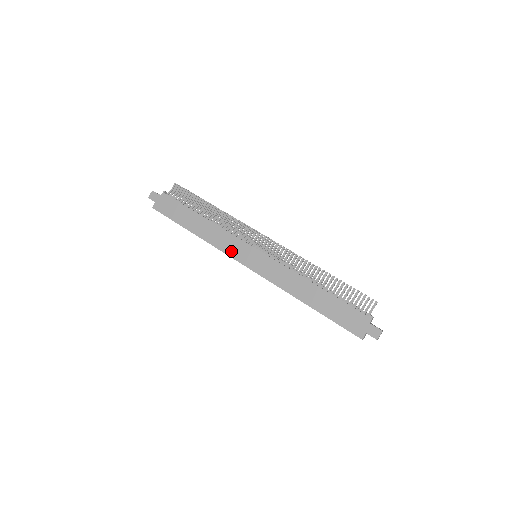
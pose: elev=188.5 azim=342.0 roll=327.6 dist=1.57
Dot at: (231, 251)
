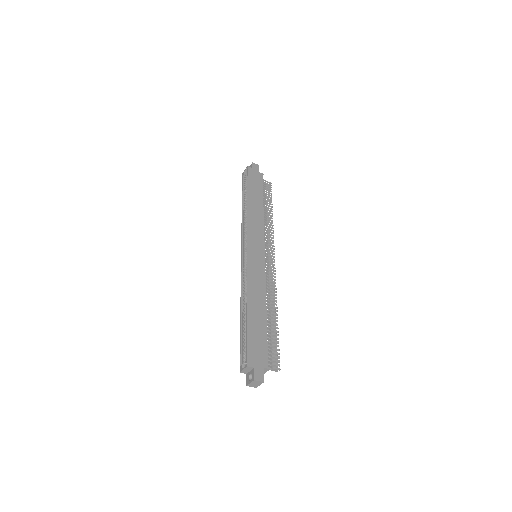
Dot at: (252, 233)
